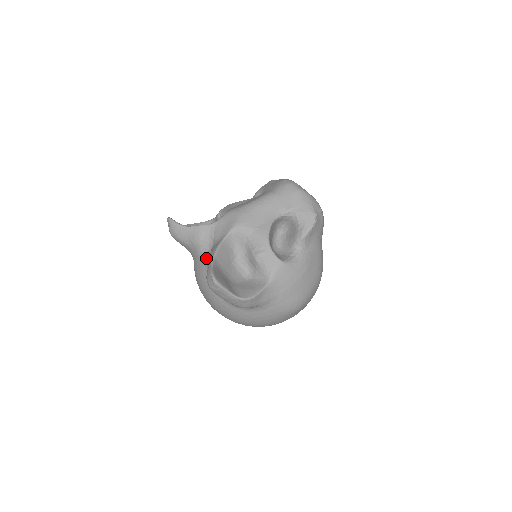
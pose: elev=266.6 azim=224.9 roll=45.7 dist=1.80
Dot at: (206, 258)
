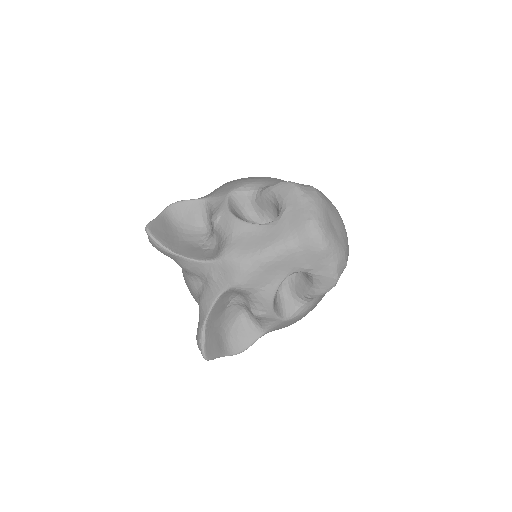
Dot at: (196, 288)
